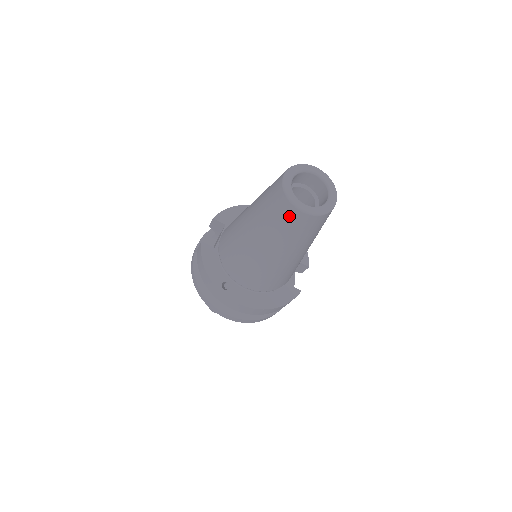
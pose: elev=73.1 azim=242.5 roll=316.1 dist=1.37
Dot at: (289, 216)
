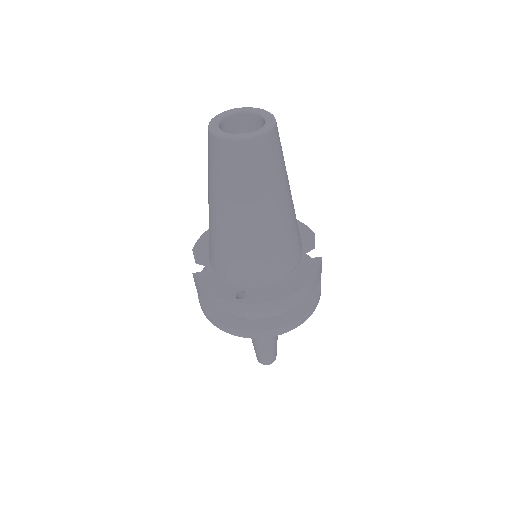
Dot at: (237, 157)
